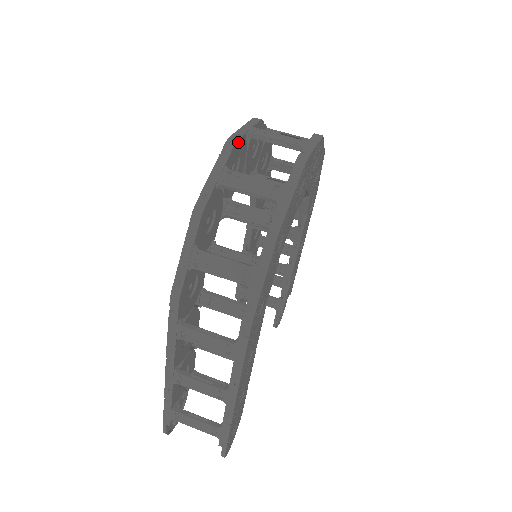
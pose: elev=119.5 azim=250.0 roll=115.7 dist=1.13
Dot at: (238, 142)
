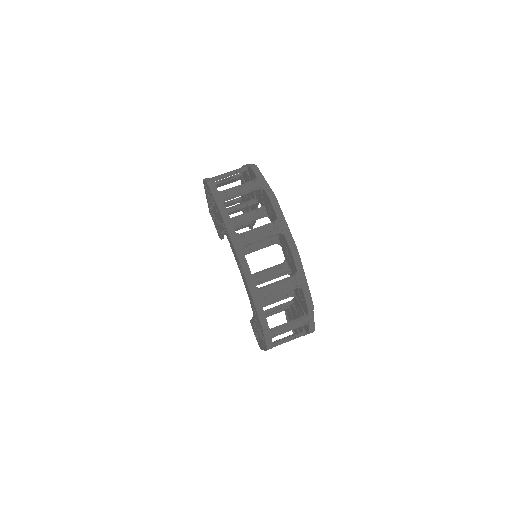
Dot at: (248, 265)
